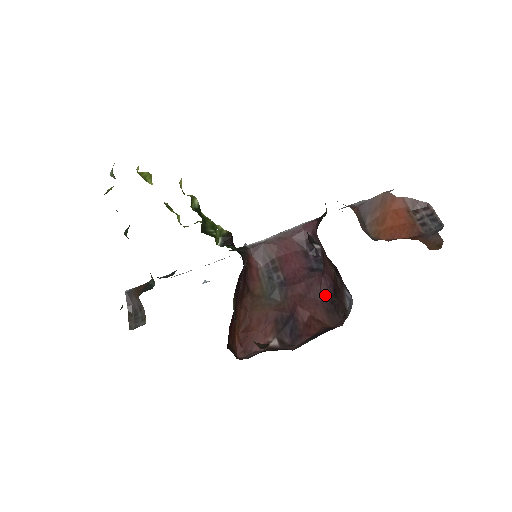
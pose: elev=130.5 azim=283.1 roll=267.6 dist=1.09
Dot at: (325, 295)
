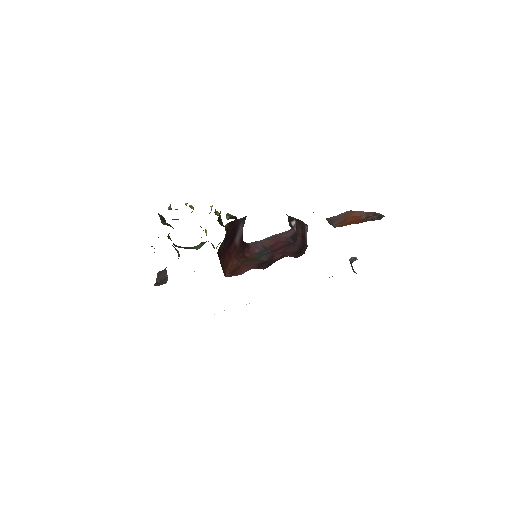
Dot at: (296, 249)
